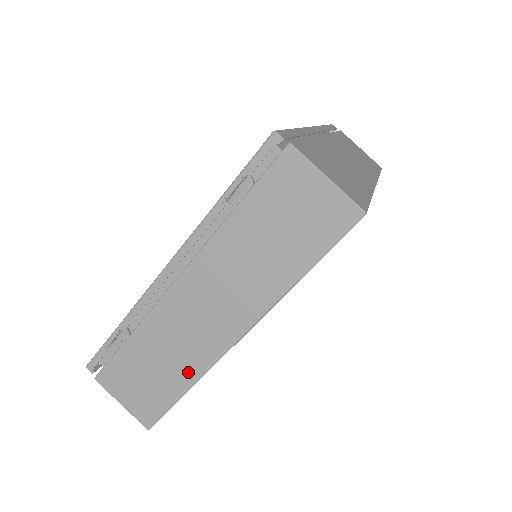
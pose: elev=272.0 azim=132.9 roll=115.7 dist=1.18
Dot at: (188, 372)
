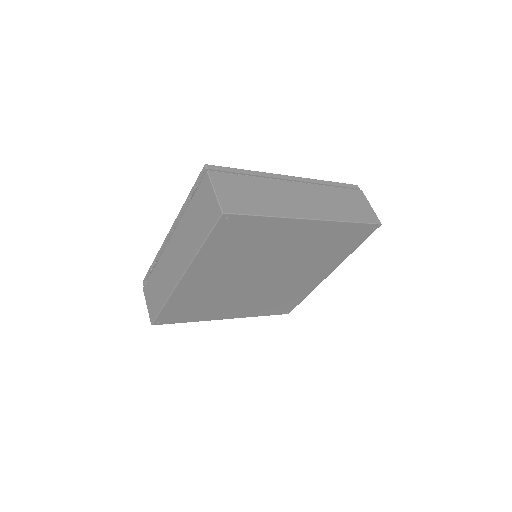
Dot at: (166, 293)
